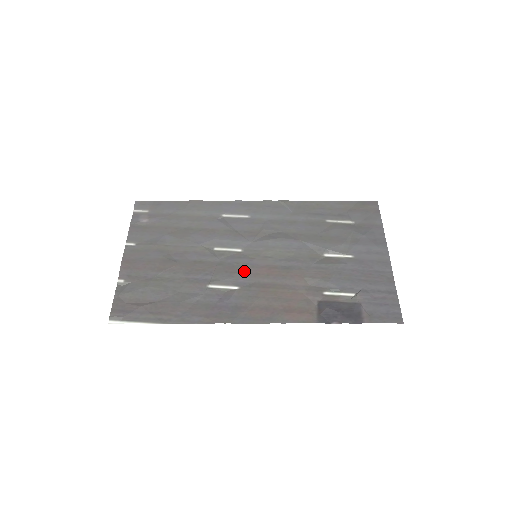
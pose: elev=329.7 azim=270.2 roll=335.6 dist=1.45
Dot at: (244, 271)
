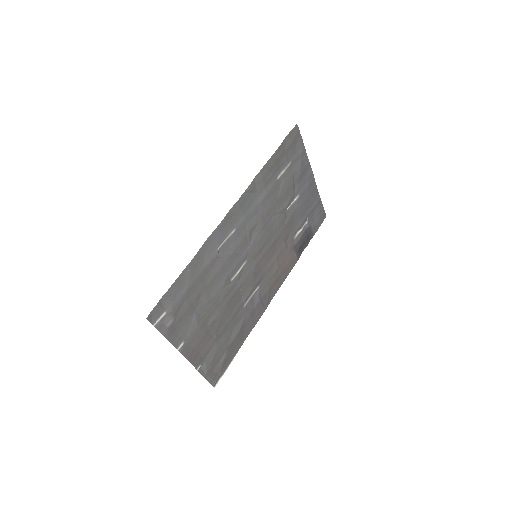
Dot at: (256, 274)
